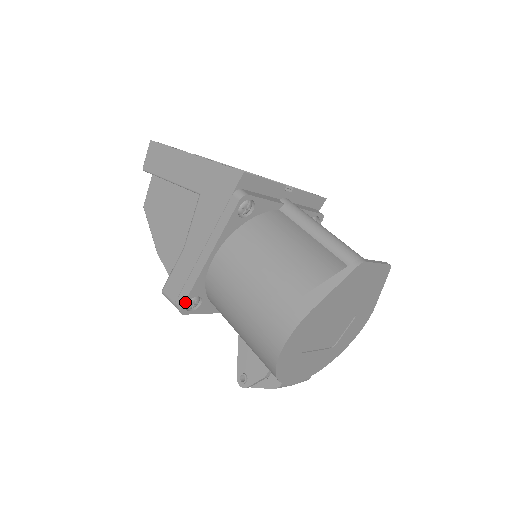
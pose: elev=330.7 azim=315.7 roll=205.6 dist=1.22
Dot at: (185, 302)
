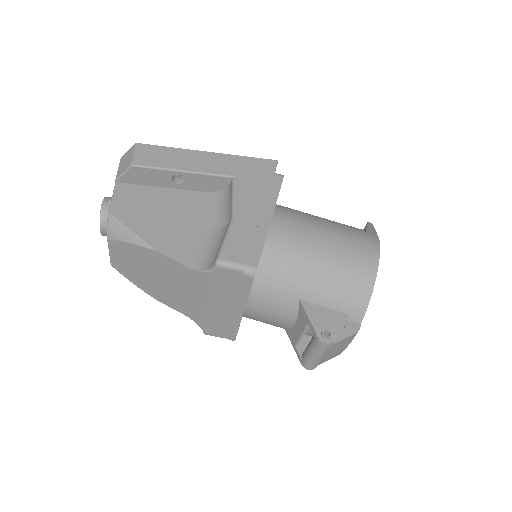
Dot at: occluded
